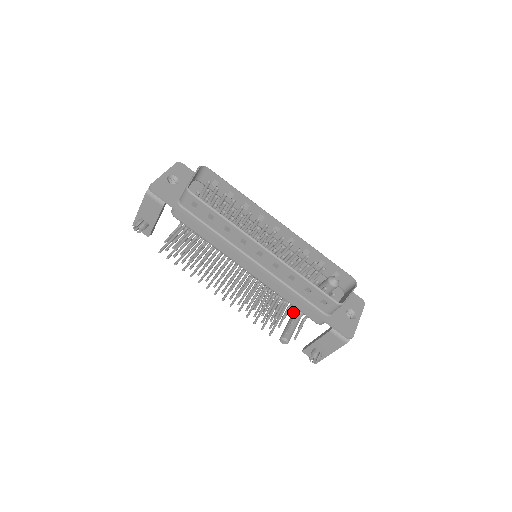
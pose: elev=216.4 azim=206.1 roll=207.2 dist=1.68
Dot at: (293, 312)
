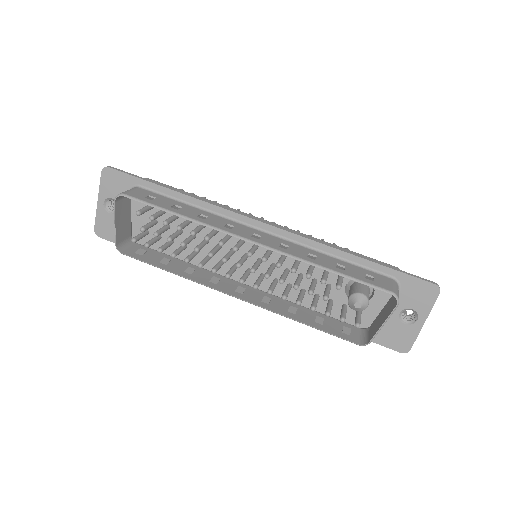
Dot at: occluded
